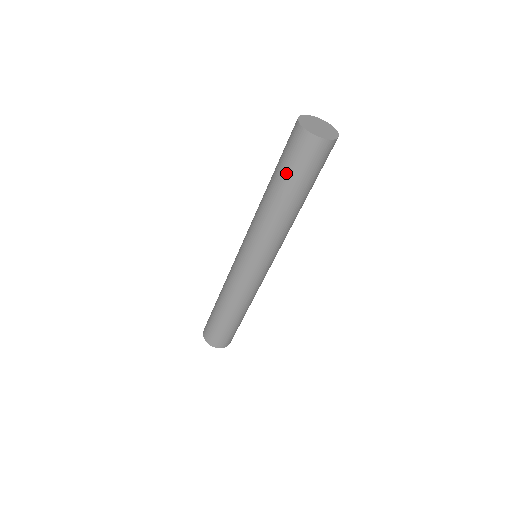
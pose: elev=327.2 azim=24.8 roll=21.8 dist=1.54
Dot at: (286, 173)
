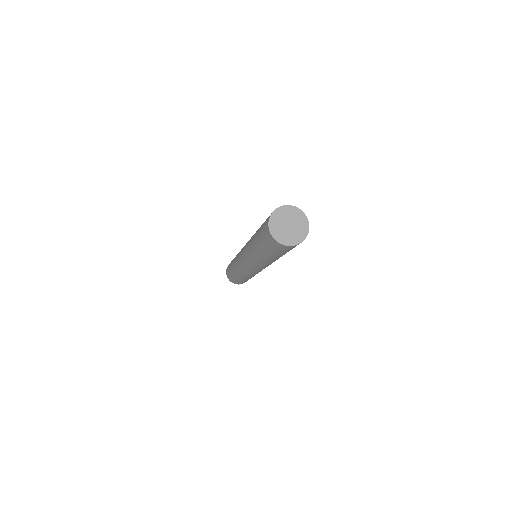
Dot at: (260, 242)
